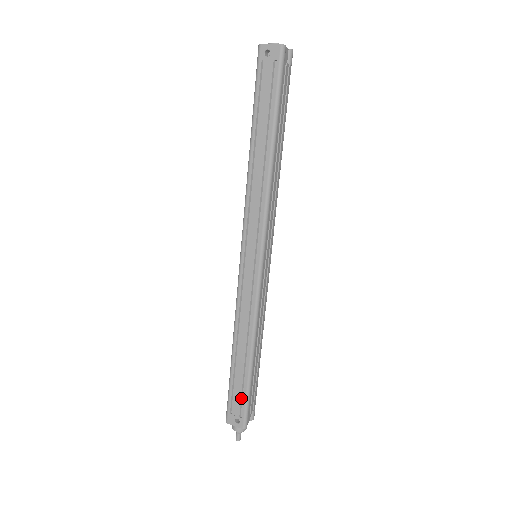
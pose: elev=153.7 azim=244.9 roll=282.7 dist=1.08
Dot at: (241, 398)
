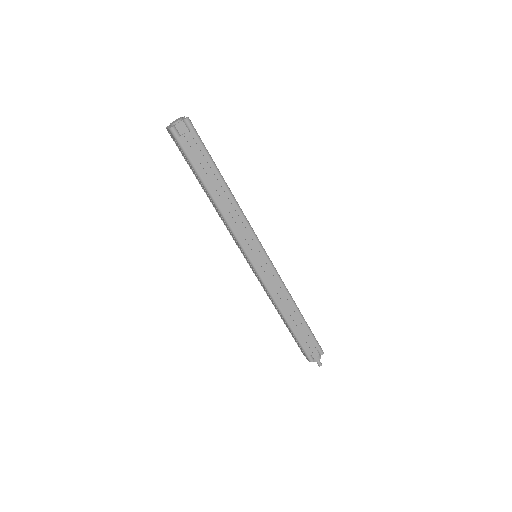
Dot at: (298, 343)
